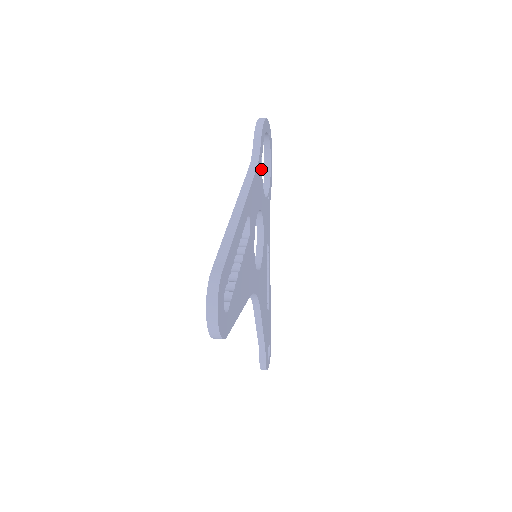
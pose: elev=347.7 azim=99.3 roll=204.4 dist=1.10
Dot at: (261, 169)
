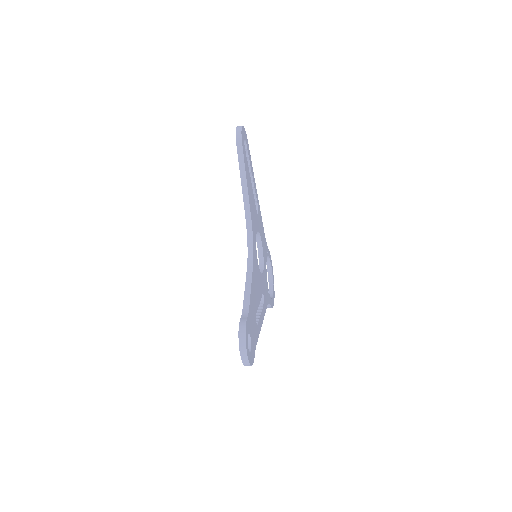
Dot at: (267, 254)
